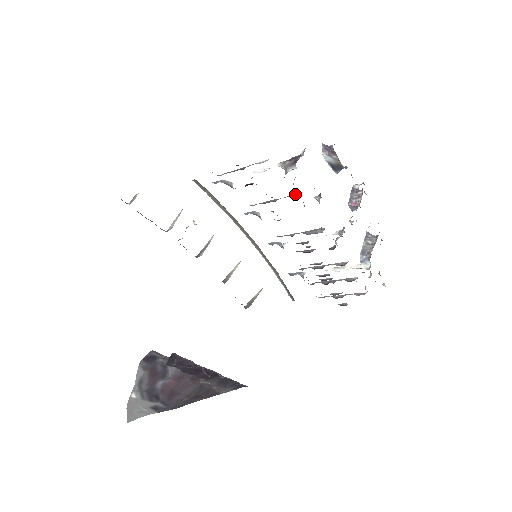
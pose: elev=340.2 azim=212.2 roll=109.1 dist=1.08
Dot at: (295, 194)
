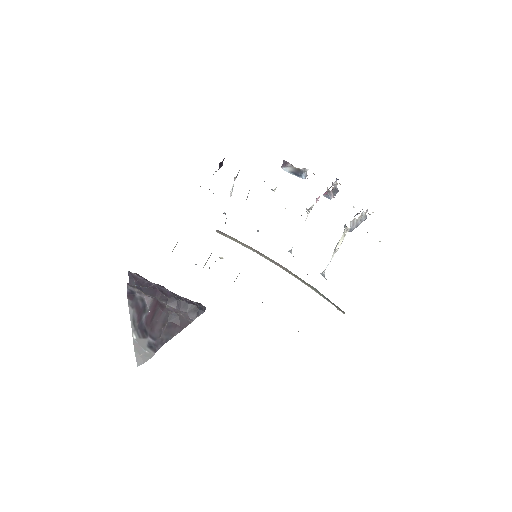
Dot at: occluded
